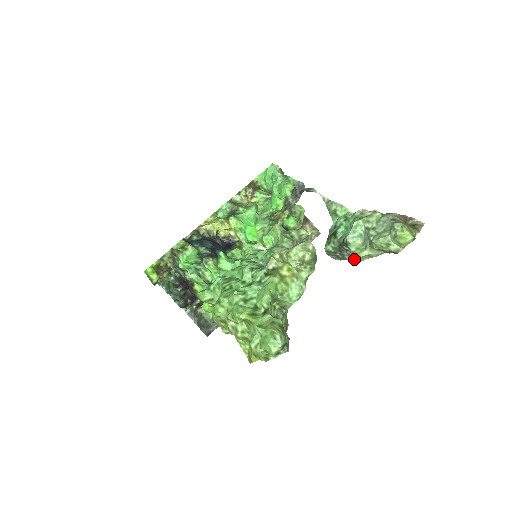
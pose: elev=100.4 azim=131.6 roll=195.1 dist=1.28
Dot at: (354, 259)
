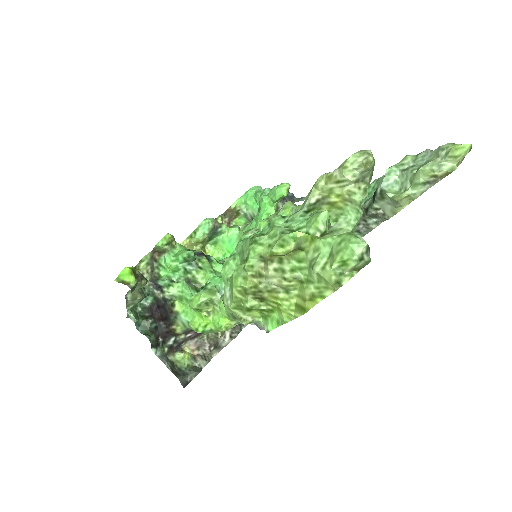
Dot at: (389, 214)
